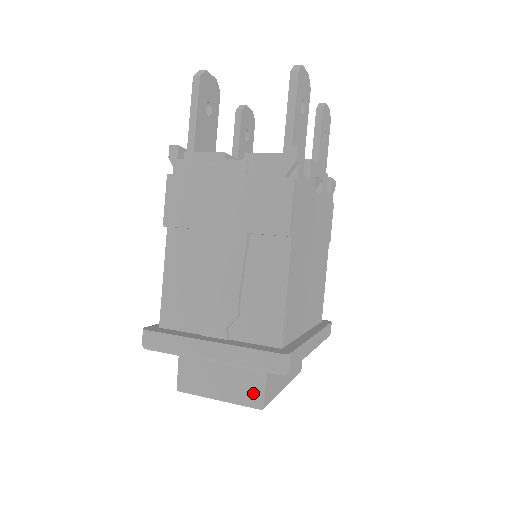
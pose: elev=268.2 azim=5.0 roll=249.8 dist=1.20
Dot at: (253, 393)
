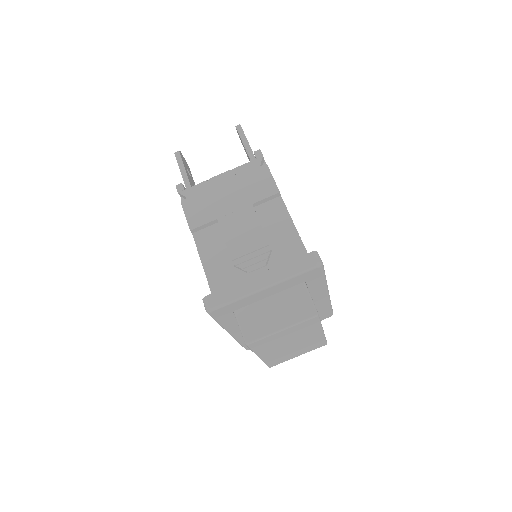
Dot at: (305, 307)
